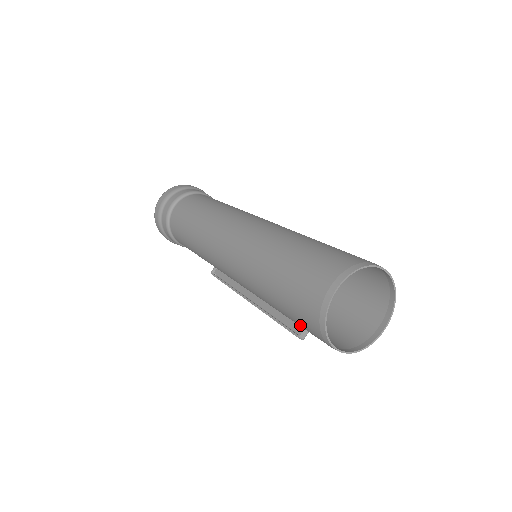
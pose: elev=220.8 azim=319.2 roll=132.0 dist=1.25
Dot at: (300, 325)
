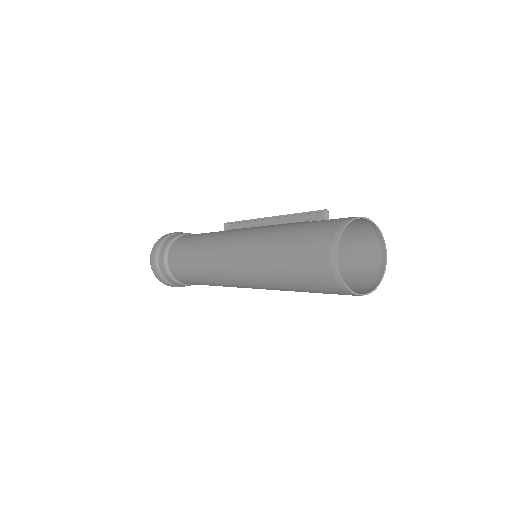
Dot at: occluded
